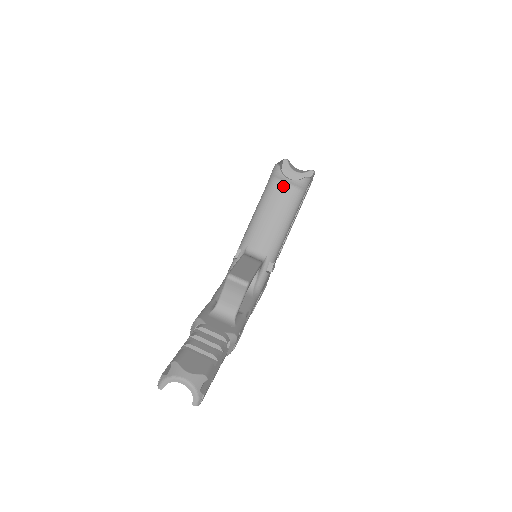
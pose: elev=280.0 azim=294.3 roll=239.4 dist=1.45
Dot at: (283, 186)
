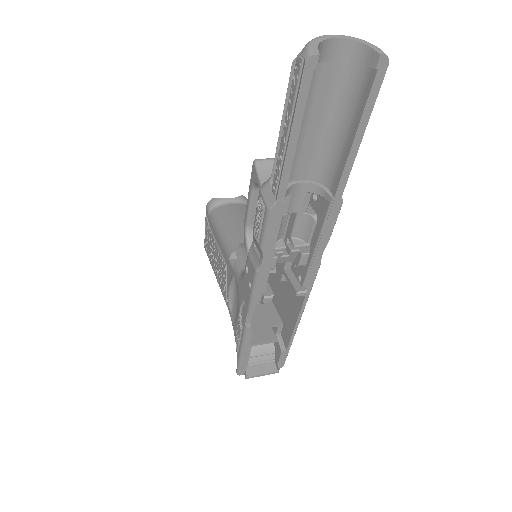
Dot at: (229, 205)
